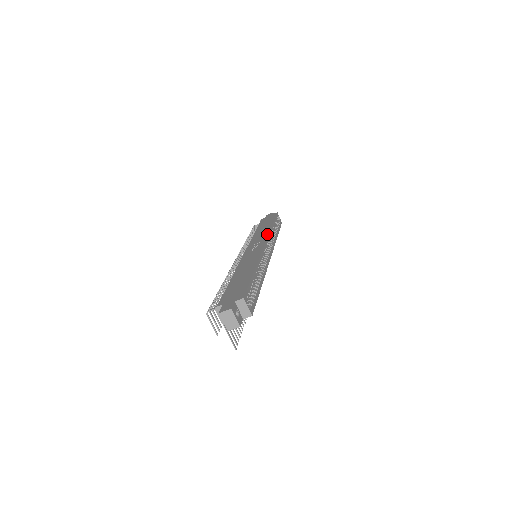
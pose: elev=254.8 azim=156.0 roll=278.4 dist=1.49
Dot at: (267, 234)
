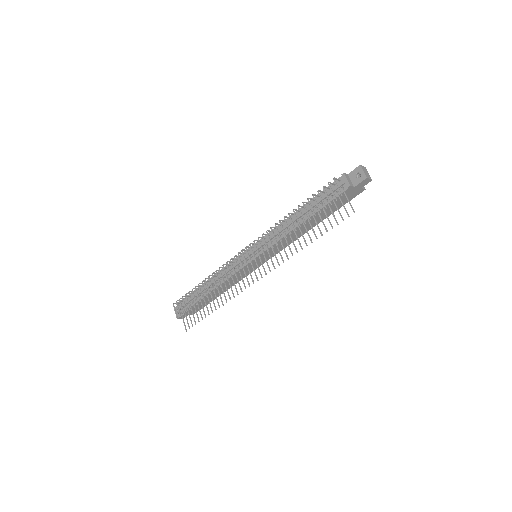
Dot at: occluded
